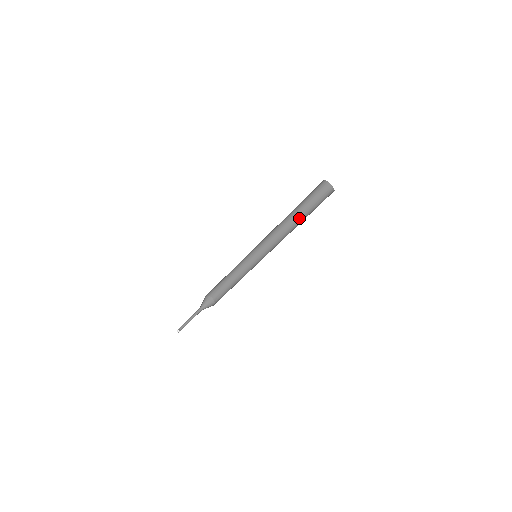
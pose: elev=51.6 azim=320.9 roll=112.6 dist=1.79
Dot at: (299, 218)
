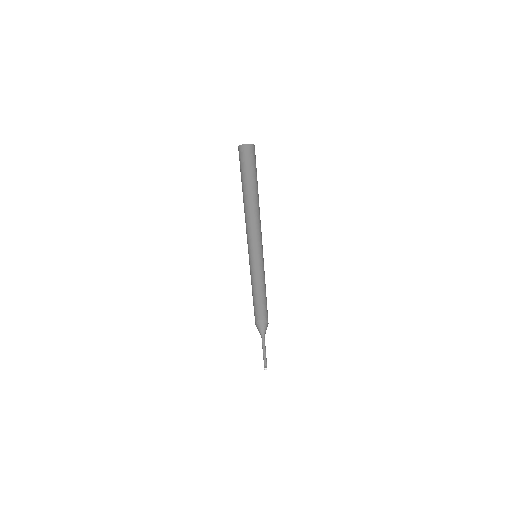
Dot at: (251, 194)
